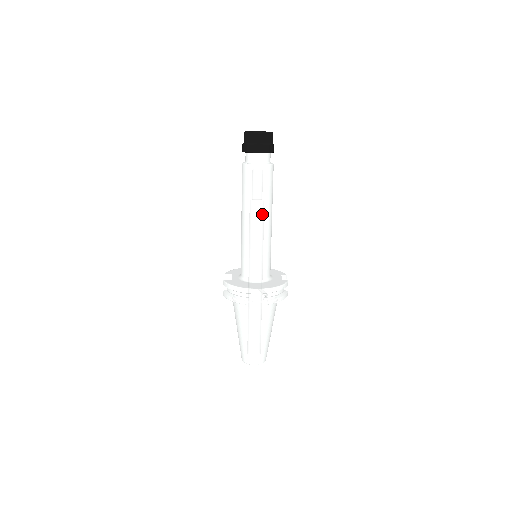
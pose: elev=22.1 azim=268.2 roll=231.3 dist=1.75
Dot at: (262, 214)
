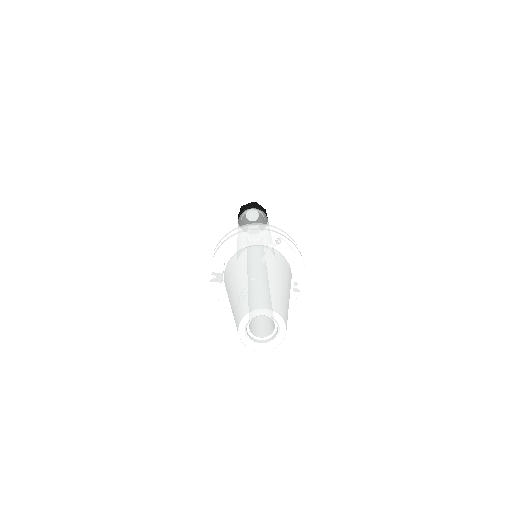
Dot at: occluded
